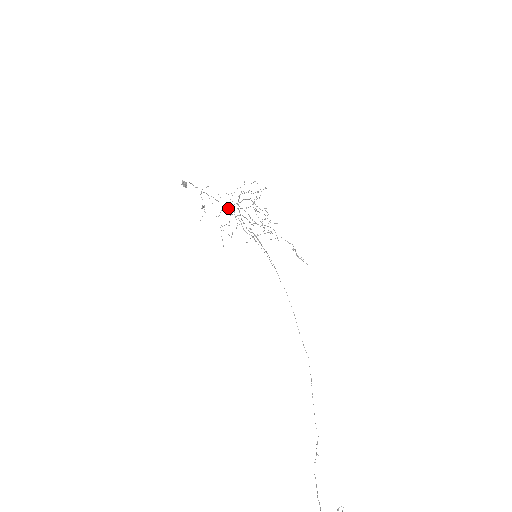
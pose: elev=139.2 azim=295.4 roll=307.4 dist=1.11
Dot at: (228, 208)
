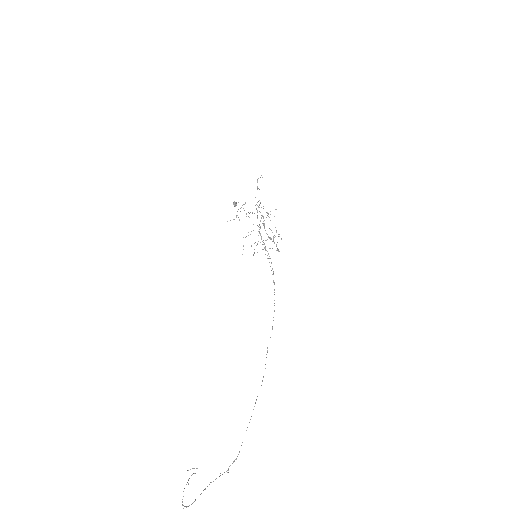
Dot at: (259, 232)
